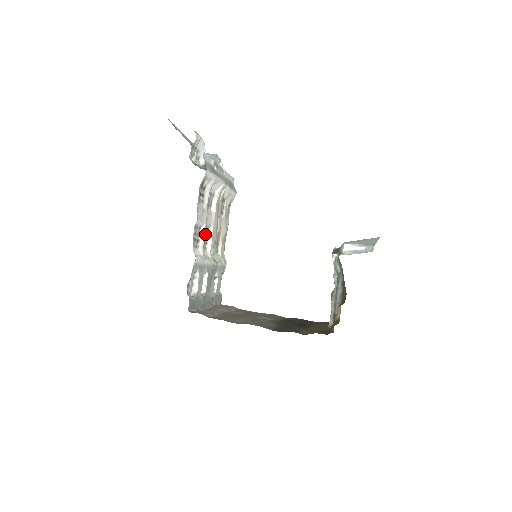
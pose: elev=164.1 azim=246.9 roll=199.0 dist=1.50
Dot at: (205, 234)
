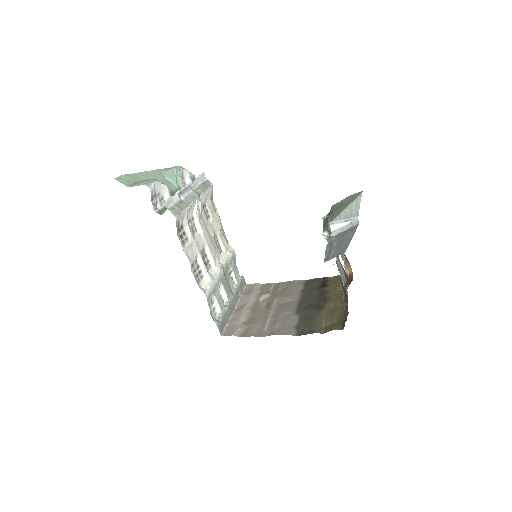
Dot at: (203, 257)
